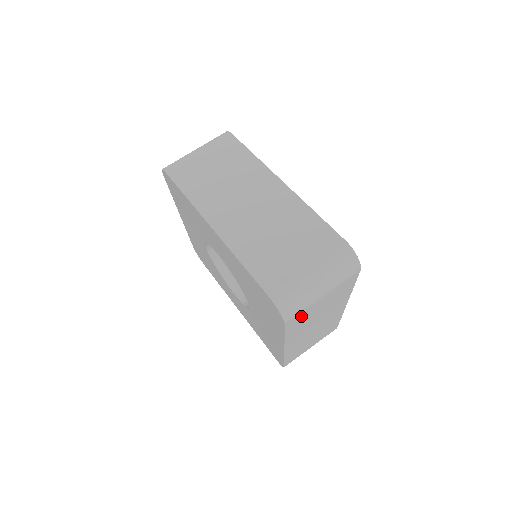
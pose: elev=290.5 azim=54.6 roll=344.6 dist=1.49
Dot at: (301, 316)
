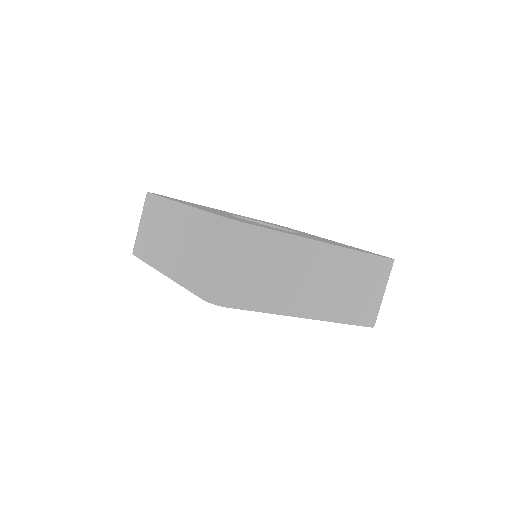
Dot at: occluded
